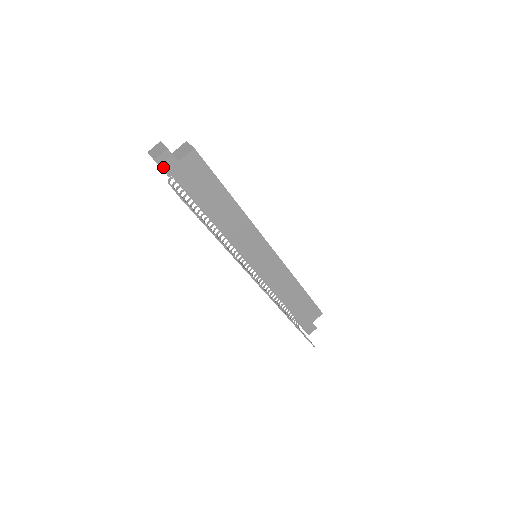
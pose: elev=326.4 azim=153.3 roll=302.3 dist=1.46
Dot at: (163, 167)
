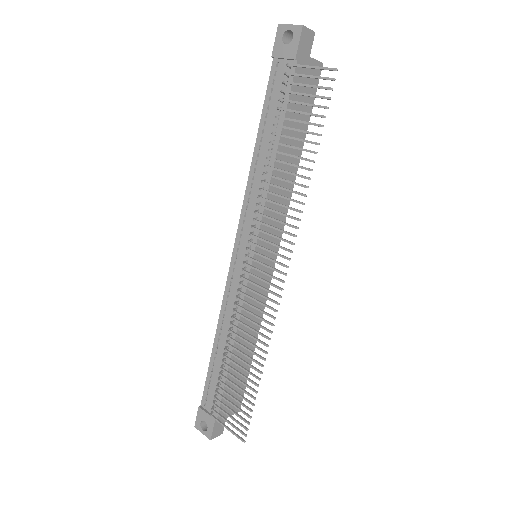
Dot at: (301, 42)
